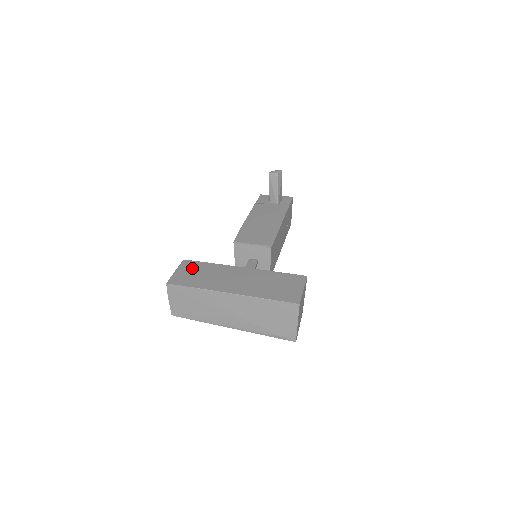
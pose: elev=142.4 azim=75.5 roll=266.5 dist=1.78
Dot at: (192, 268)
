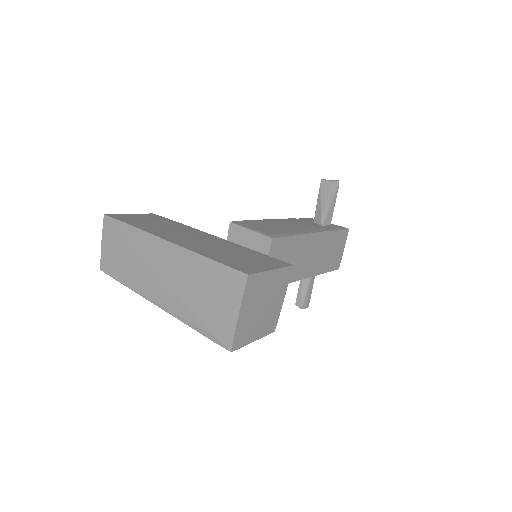
Dot at: (152, 218)
